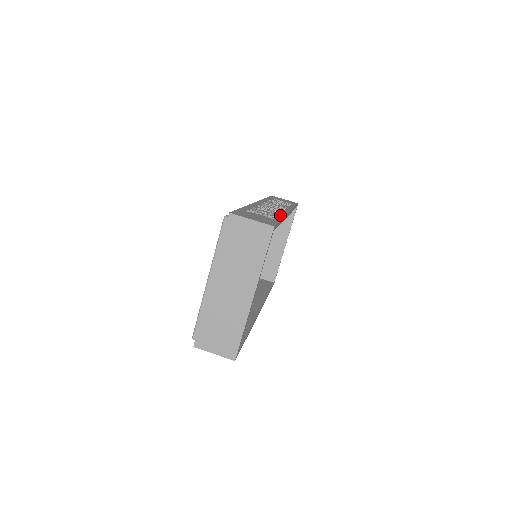
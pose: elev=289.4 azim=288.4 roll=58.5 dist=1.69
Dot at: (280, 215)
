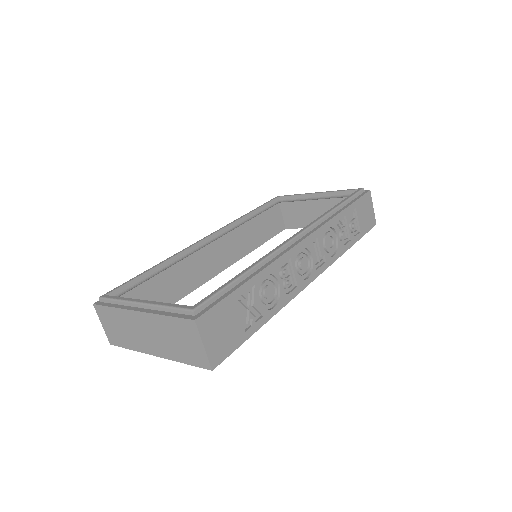
Dot at: (279, 306)
